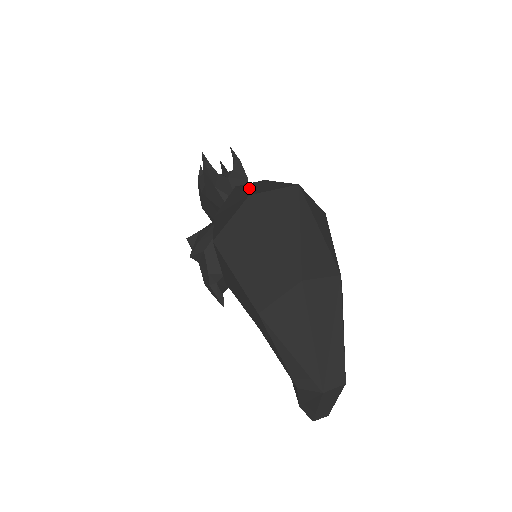
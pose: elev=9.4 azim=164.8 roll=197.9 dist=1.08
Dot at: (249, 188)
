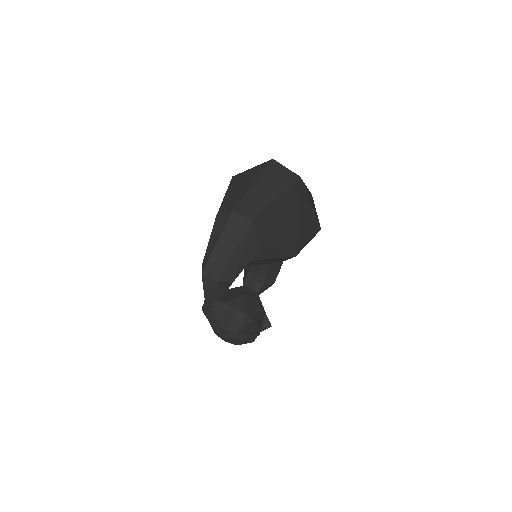
Dot at: occluded
